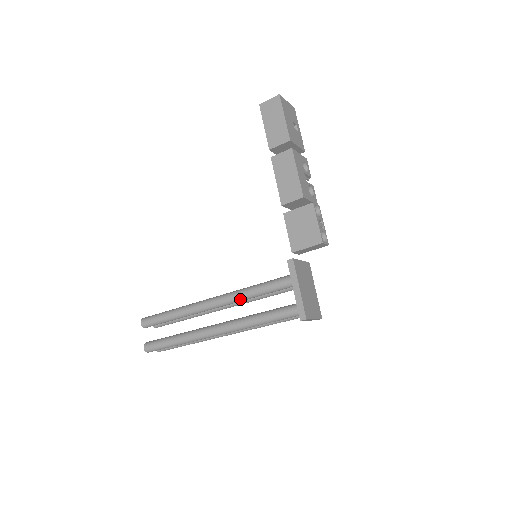
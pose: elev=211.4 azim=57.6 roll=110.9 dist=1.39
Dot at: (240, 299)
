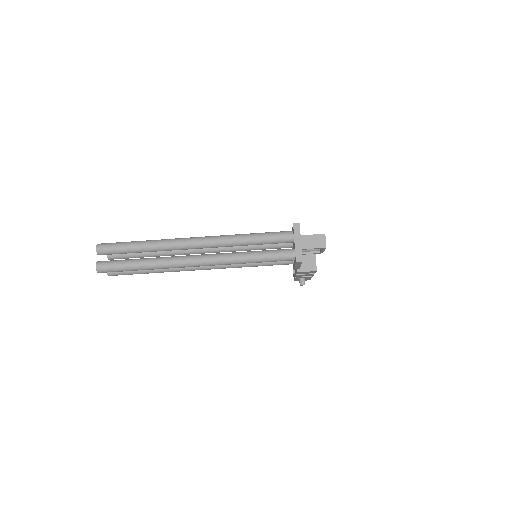
Dot at: occluded
